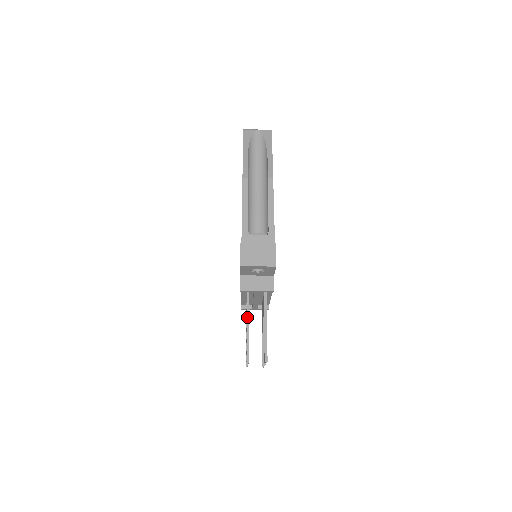
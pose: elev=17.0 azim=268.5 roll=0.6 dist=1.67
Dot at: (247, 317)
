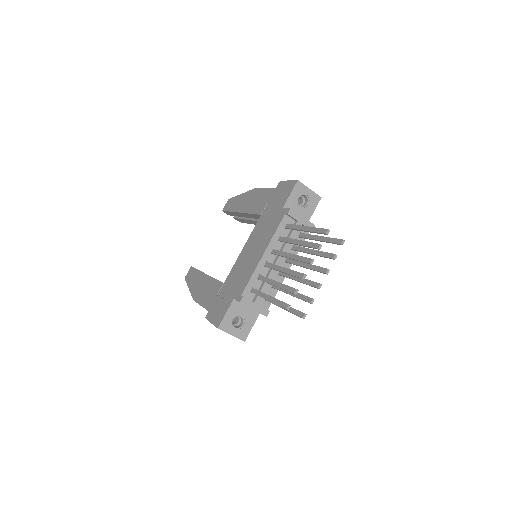
Dot at: (302, 226)
